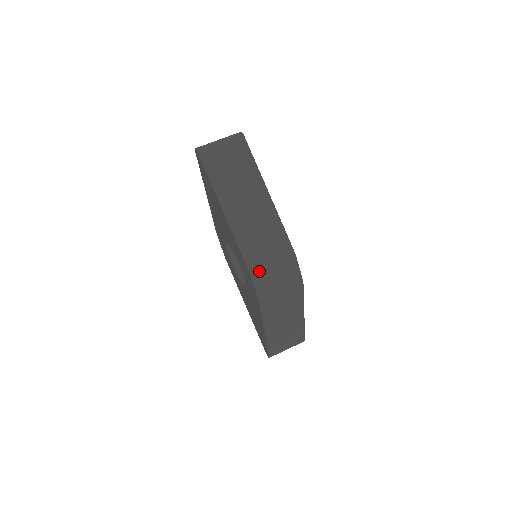
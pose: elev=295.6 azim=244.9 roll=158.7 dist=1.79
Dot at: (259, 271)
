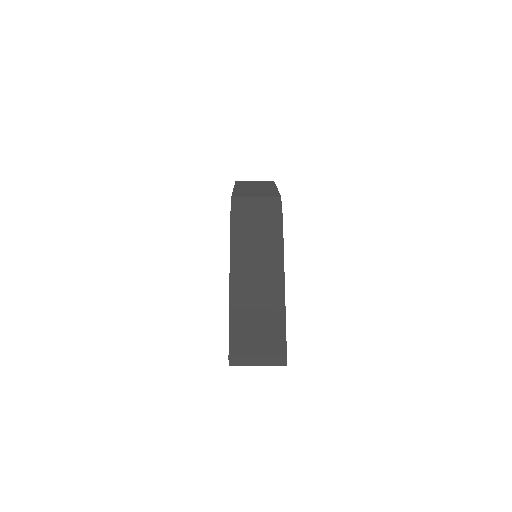
Dot at: (241, 198)
